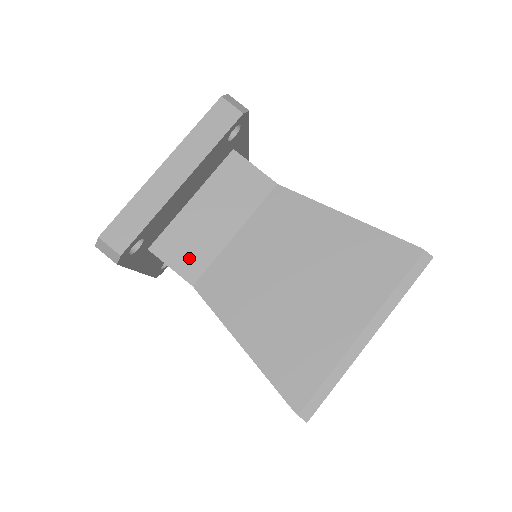
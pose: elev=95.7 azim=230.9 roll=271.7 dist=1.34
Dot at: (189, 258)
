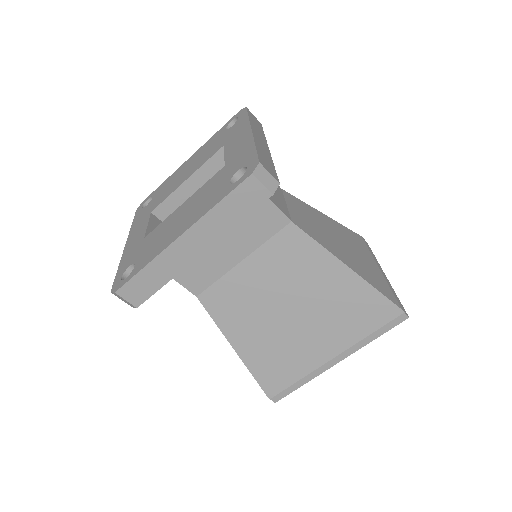
Dot at: (195, 276)
